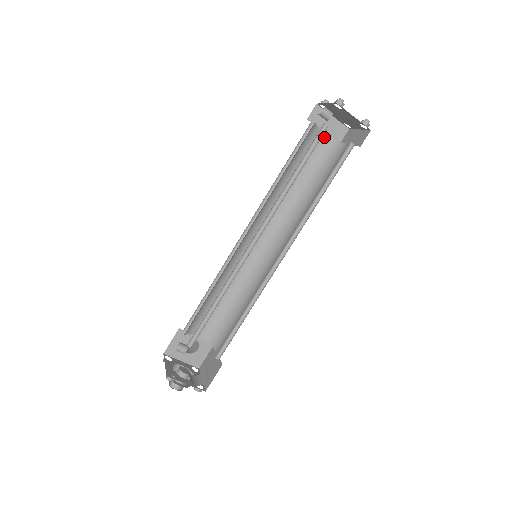
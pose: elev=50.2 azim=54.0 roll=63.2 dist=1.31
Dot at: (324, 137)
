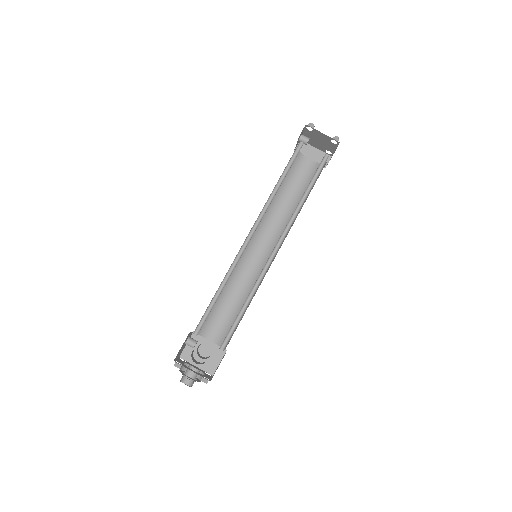
Dot at: (310, 163)
